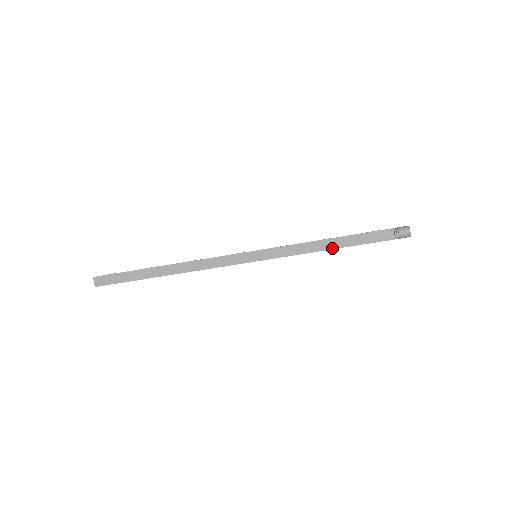
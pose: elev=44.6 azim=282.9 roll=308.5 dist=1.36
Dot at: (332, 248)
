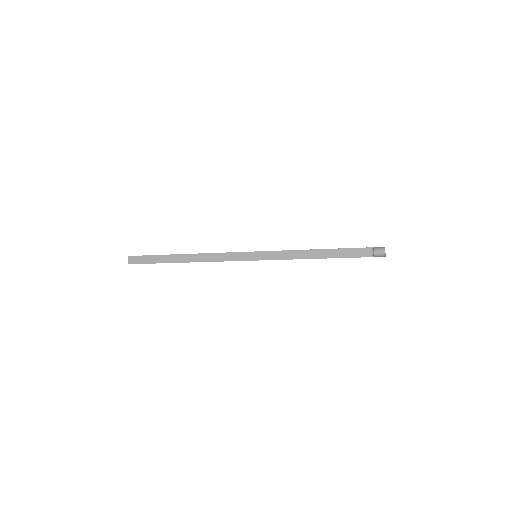
Dot at: (319, 258)
